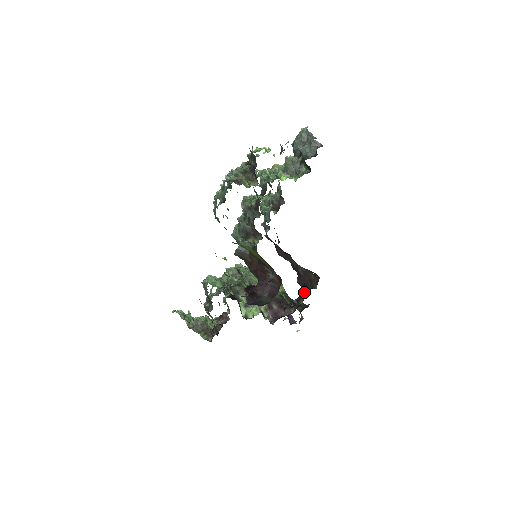
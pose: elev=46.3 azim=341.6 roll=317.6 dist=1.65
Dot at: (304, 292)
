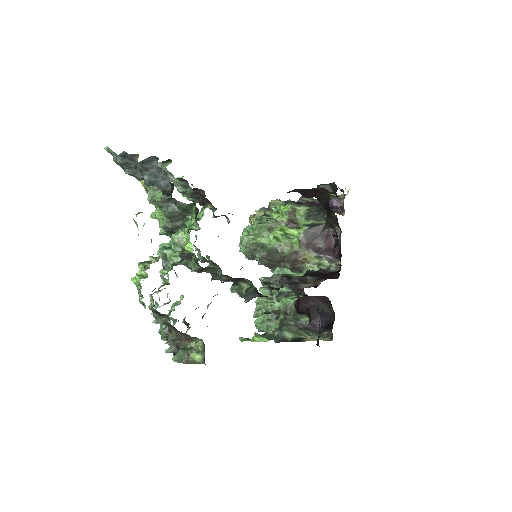
Dot at: (325, 206)
